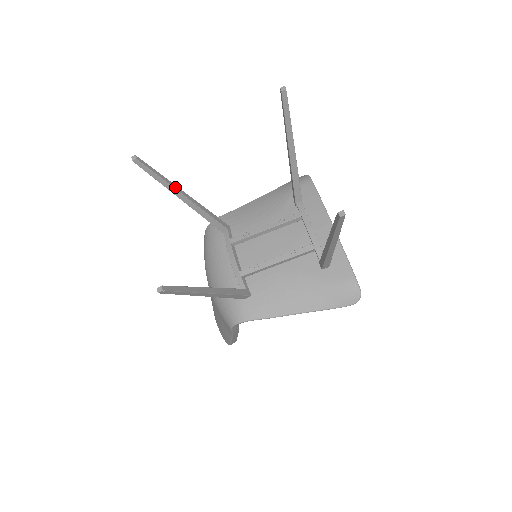
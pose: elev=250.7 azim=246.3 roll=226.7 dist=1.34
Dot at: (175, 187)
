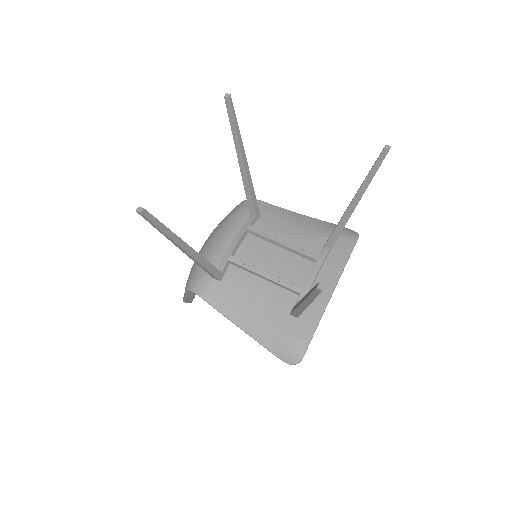
Dot at: (241, 147)
